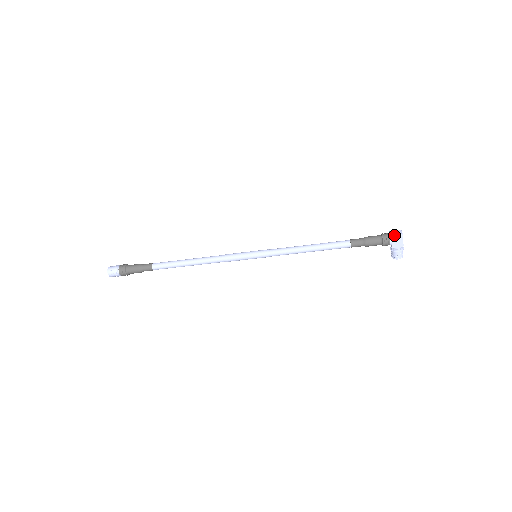
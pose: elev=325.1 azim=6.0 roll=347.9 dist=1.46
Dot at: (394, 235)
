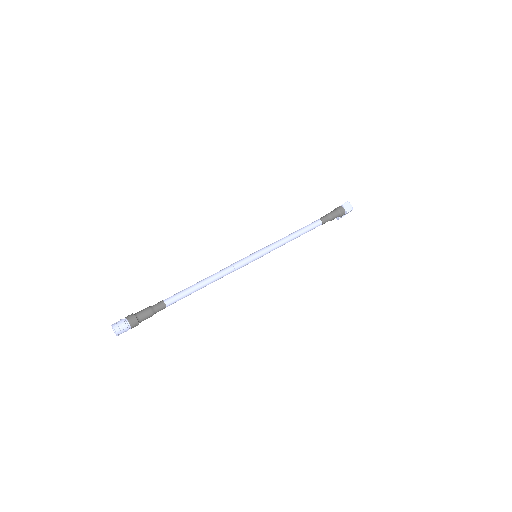
Dot at: (349, 210)
